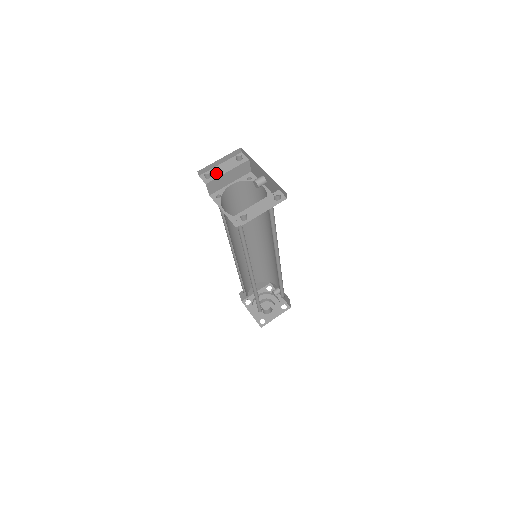
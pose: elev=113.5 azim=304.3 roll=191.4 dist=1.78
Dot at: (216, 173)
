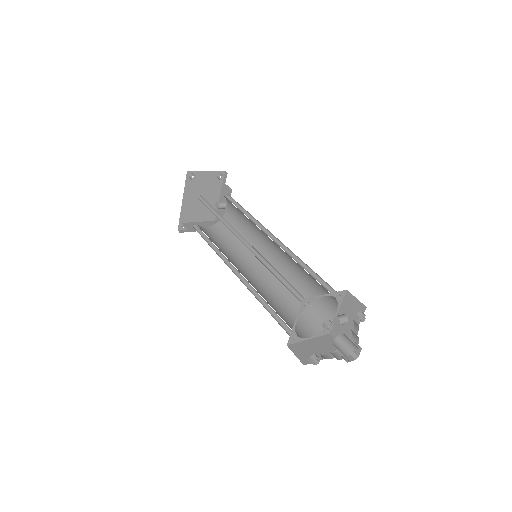
Dot at: occluded
